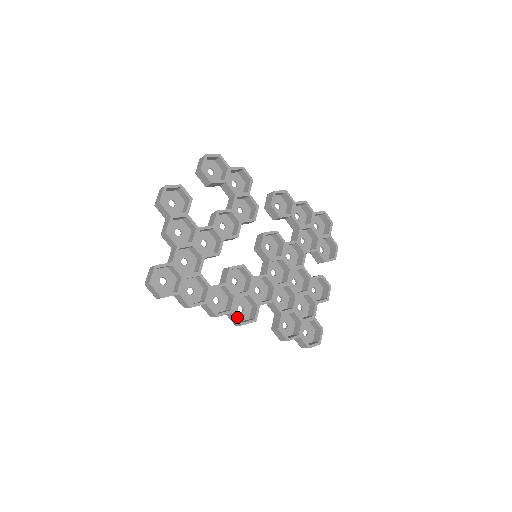
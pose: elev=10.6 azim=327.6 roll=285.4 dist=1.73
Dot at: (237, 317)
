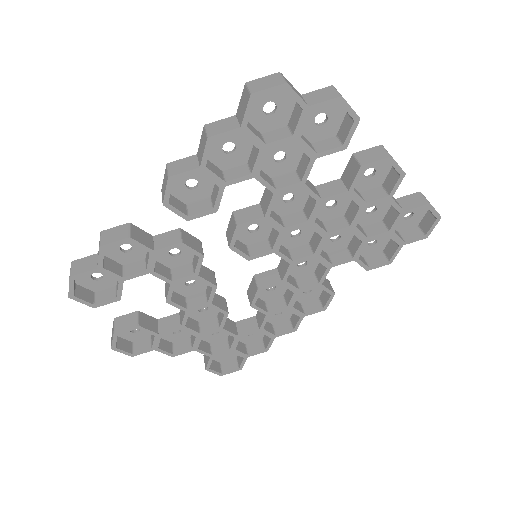
Dot at: (313, 312)
